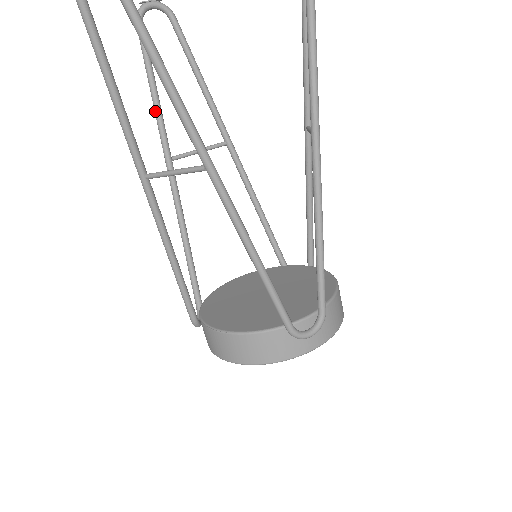
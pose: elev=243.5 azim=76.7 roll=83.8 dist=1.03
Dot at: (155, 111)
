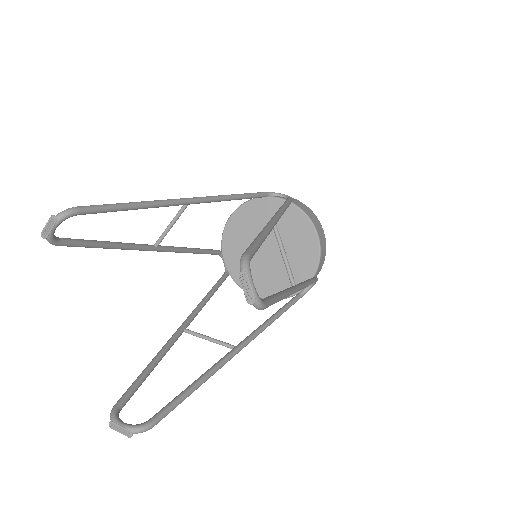
Dot at: occluded
